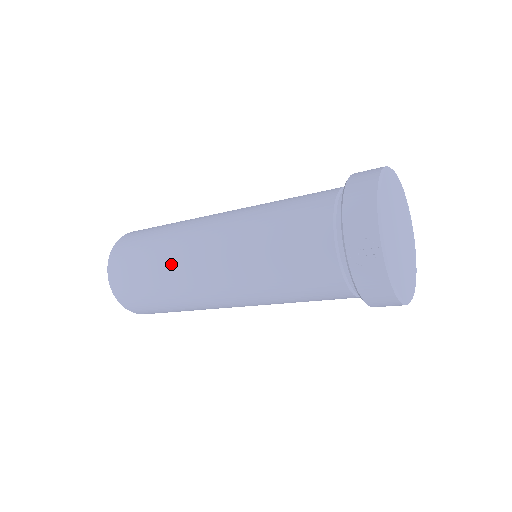
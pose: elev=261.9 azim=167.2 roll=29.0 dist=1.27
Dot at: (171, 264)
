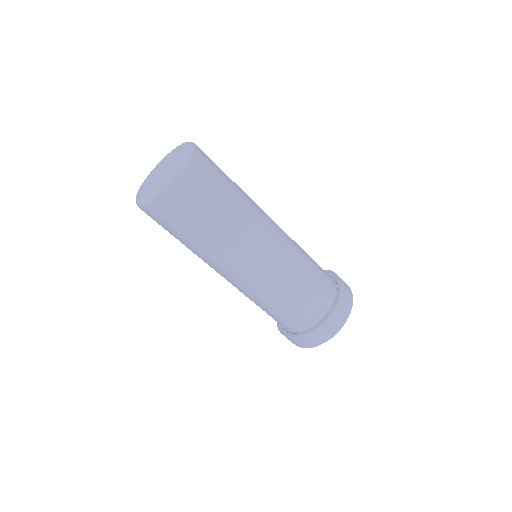
Dot at: (214, 249)
